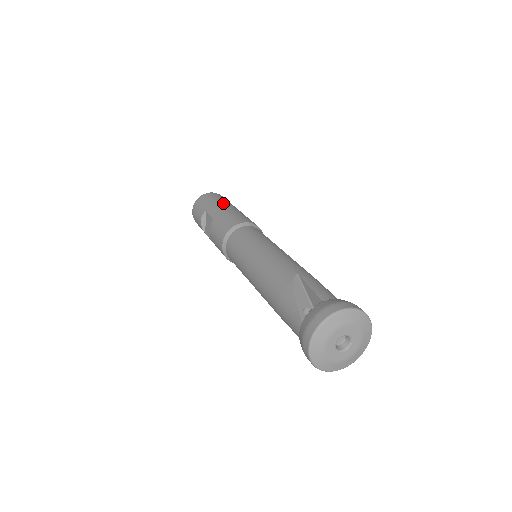
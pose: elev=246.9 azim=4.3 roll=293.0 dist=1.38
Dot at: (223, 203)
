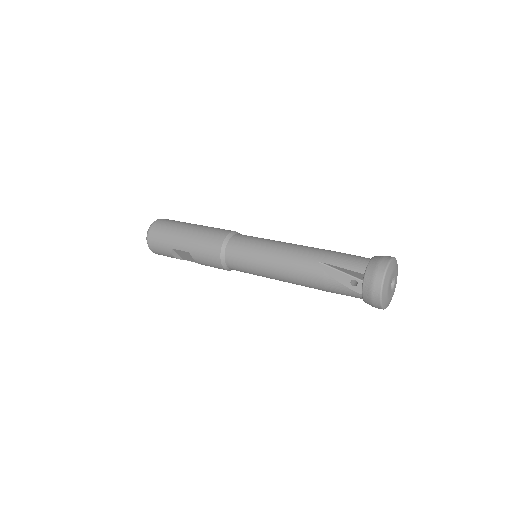
Dot at: (178, 232)
